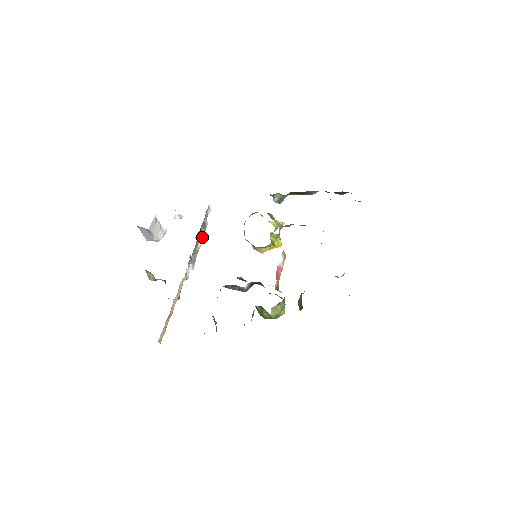
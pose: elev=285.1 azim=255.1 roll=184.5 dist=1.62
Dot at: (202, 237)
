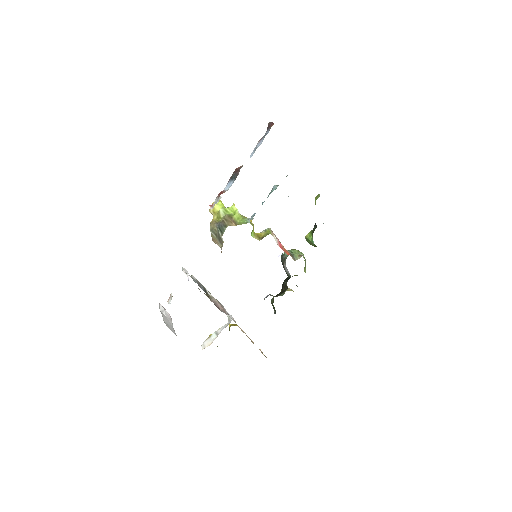
Dot at: (204, 288)
